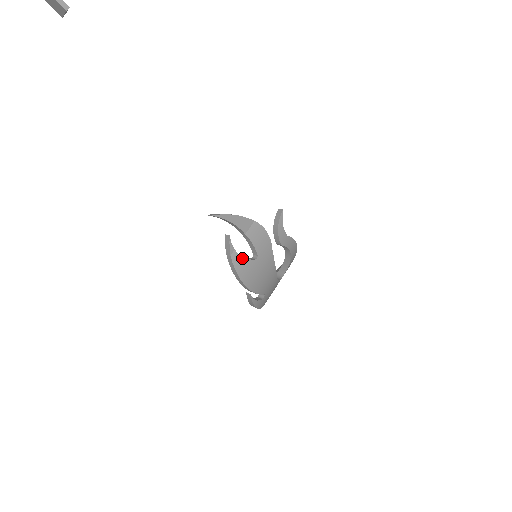
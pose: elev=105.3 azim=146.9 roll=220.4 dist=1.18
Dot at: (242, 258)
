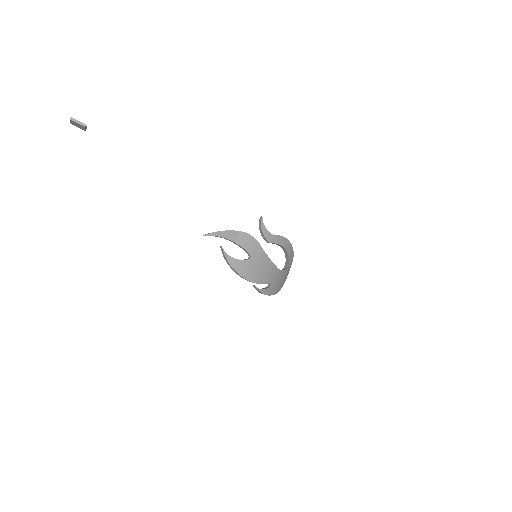
Dot at: (237, 260)
